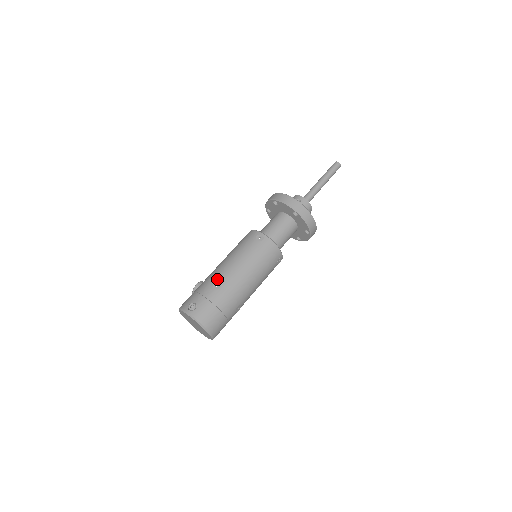
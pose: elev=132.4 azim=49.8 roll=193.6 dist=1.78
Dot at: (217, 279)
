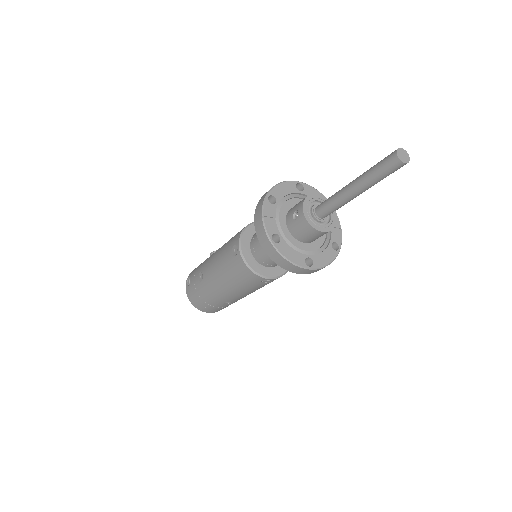
Dot at: (203, 269)
